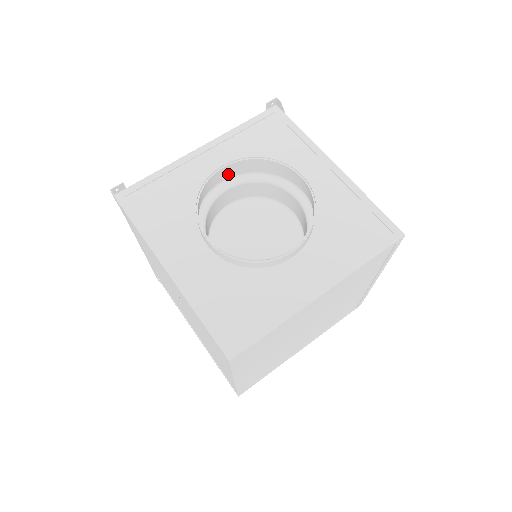
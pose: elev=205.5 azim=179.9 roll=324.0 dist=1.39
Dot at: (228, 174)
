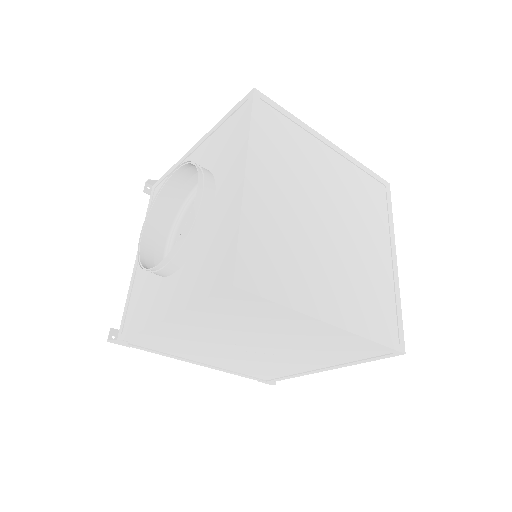
Dot at: (156, 239)
